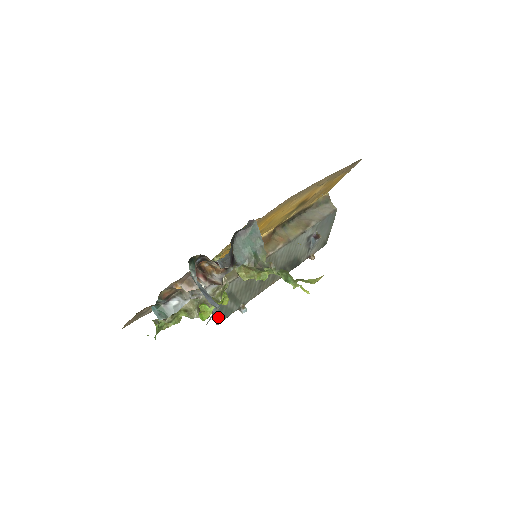
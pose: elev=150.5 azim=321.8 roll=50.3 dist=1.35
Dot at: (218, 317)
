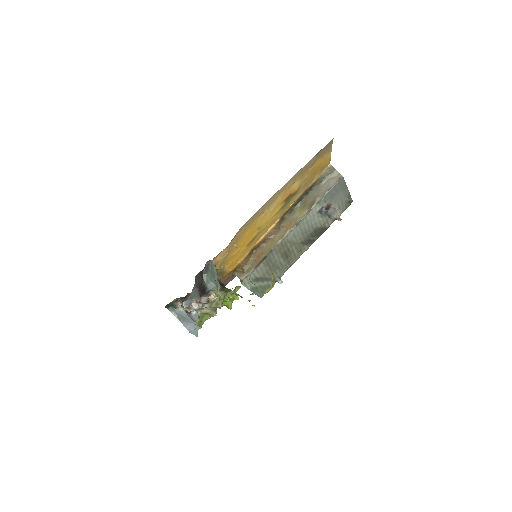
Dot at: (257, 294)
